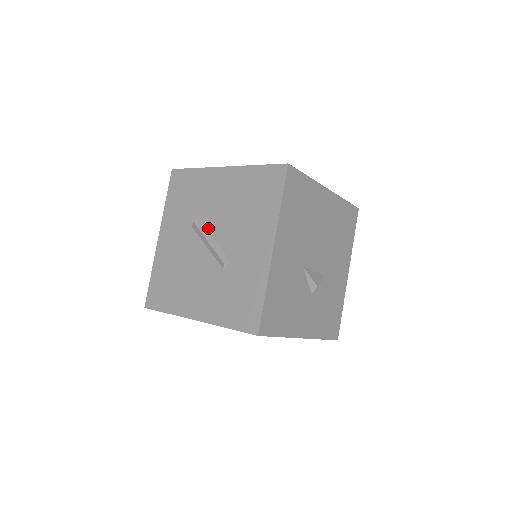
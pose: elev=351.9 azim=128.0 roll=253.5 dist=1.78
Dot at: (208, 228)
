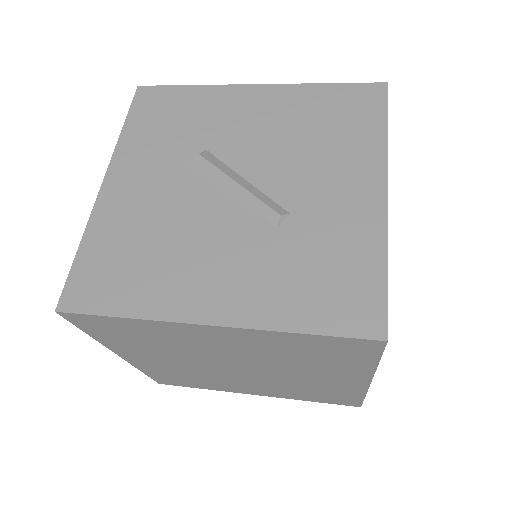
Dot at: (231, 165)
